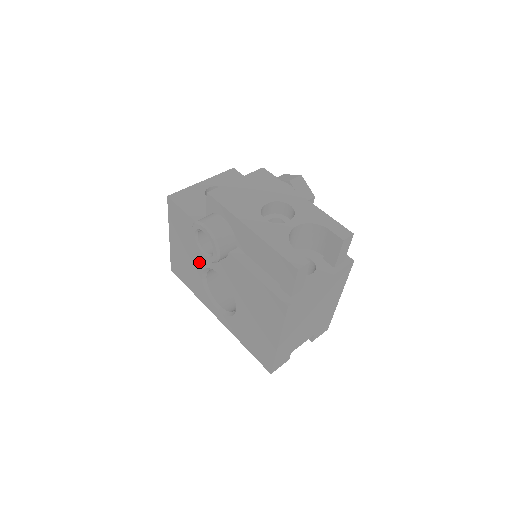
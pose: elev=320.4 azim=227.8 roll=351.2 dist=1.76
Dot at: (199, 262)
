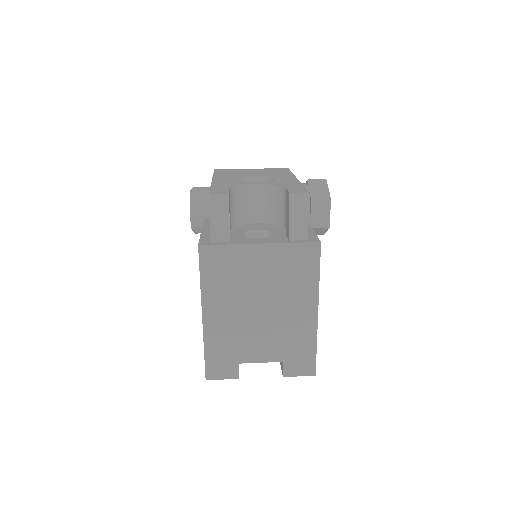
Dot at: occluded
